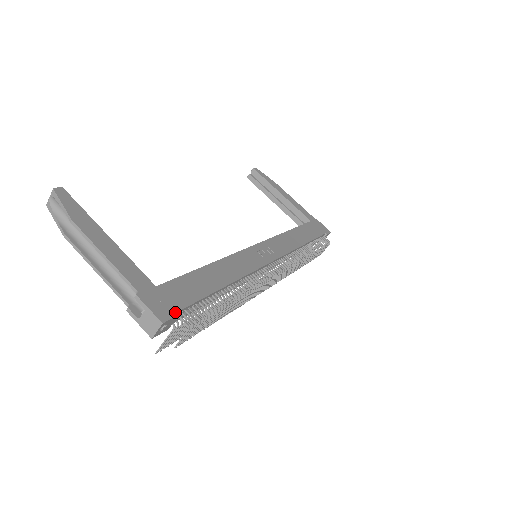
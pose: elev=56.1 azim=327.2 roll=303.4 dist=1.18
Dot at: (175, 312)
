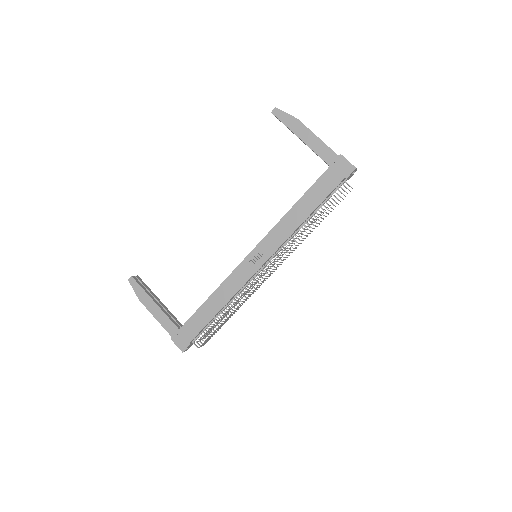
Dot at: (188, 343)
